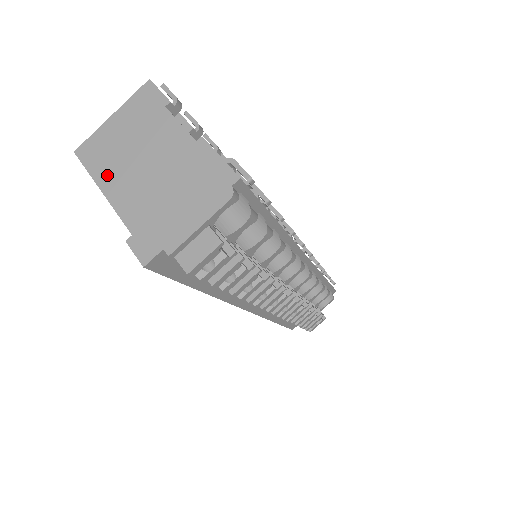
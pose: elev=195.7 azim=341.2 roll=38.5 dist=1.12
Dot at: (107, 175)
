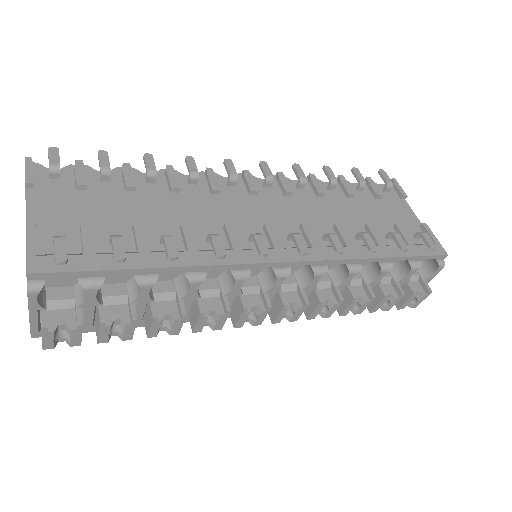
Dot at: occluded
